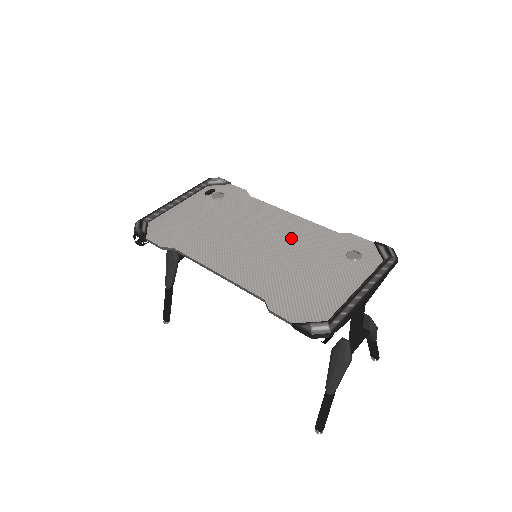
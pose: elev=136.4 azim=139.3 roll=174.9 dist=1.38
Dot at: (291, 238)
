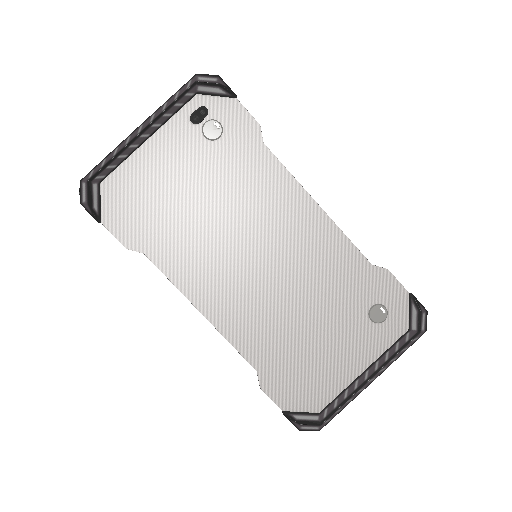
Dot at: (308, 264)
